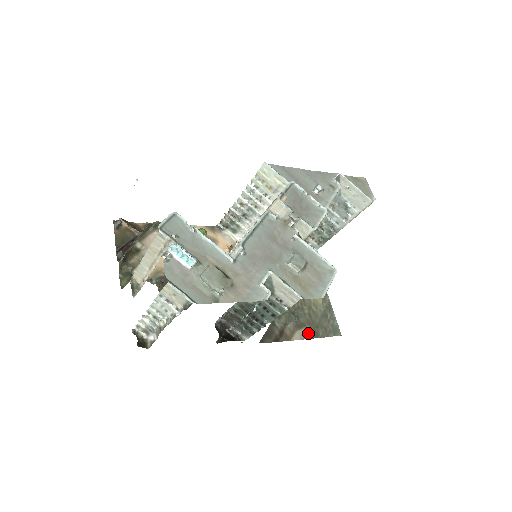
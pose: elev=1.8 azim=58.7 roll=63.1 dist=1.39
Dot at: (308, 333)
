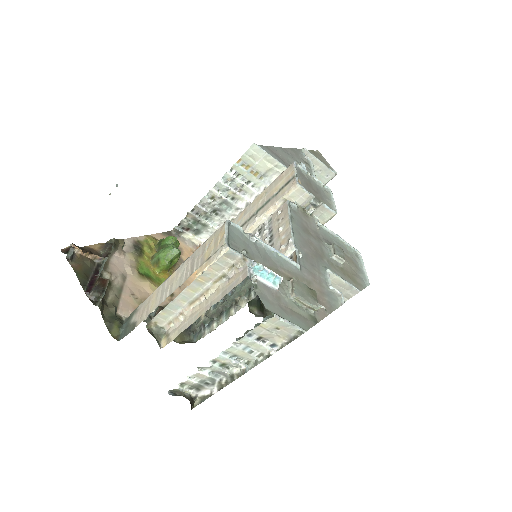
Dot at: occluded
